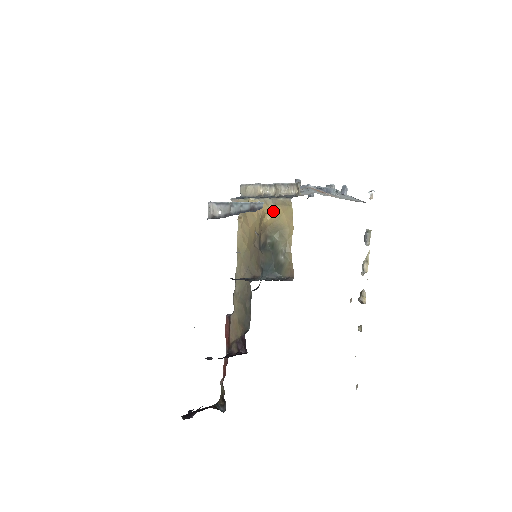
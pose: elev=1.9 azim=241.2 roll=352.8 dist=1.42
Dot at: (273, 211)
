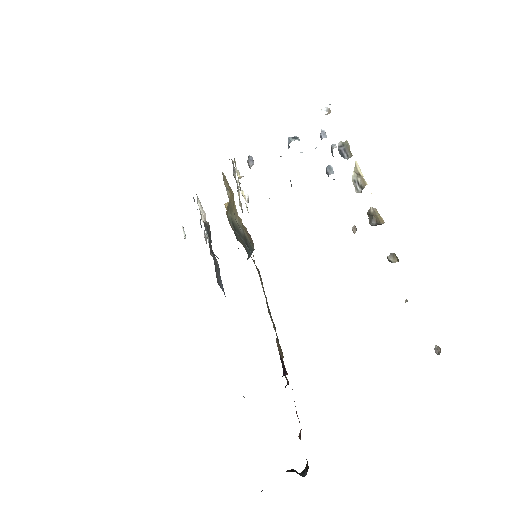
Dot at: occluded
